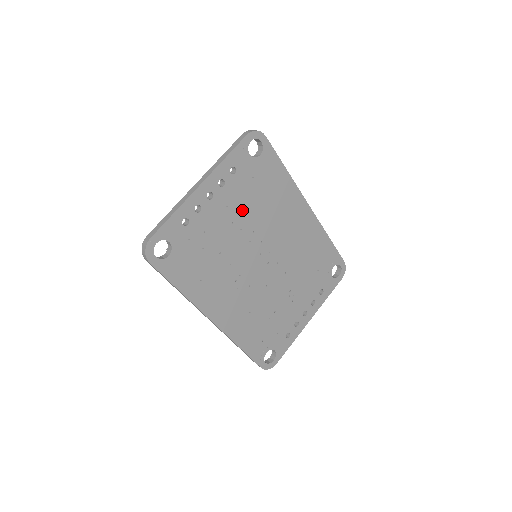
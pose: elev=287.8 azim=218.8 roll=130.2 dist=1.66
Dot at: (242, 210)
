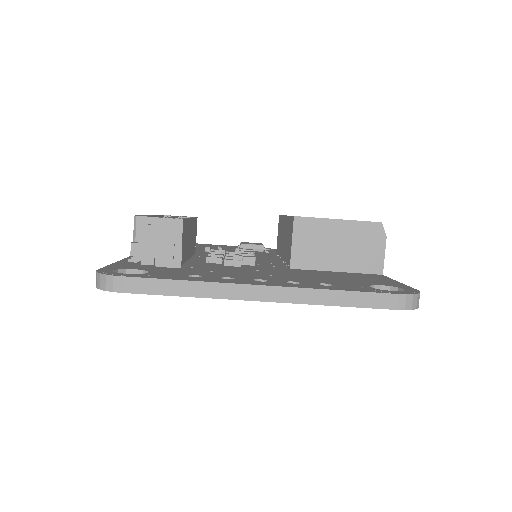
Dot at: occluded
